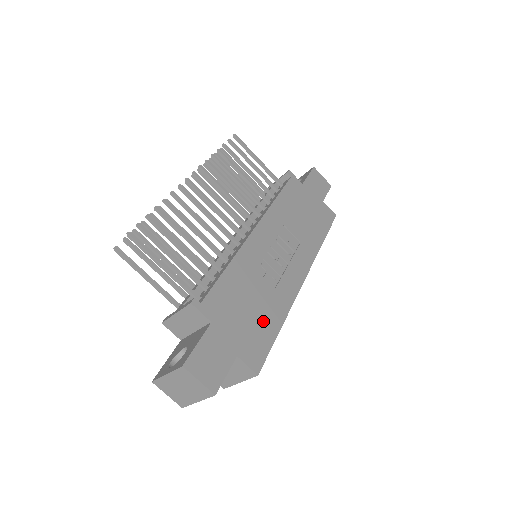
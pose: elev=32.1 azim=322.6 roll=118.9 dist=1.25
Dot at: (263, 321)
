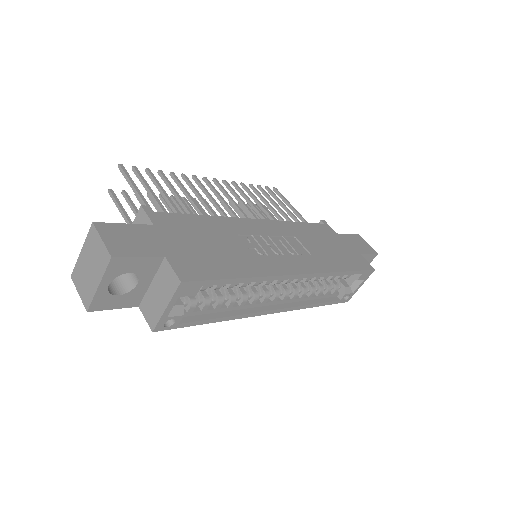
Dot at: (220, 261)
